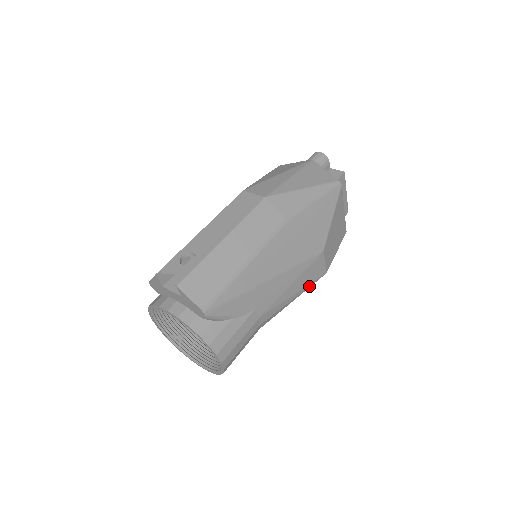
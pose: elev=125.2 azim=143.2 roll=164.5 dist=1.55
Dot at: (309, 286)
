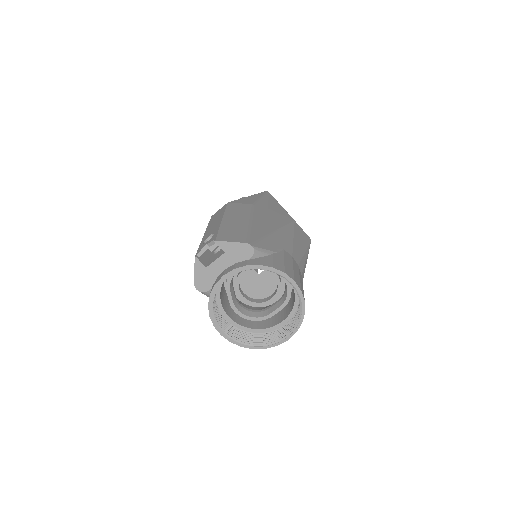
Dot at: (308, 246)
